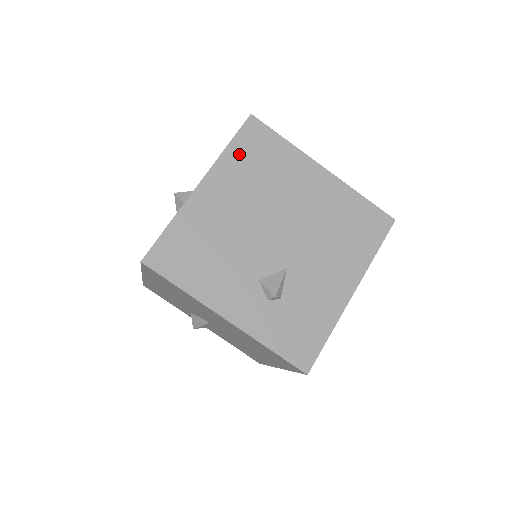
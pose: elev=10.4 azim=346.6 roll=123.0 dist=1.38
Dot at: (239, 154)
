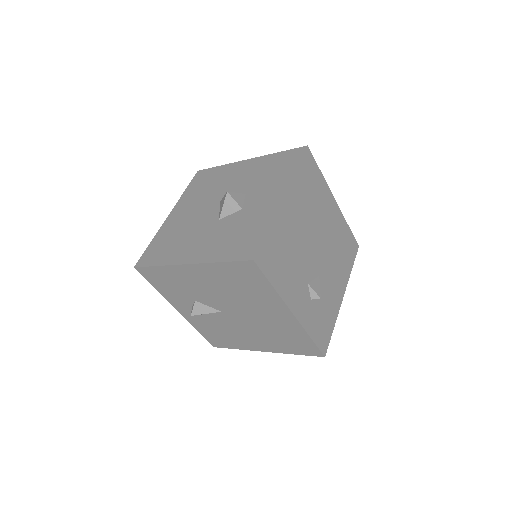
Dot at: (302, 178)
